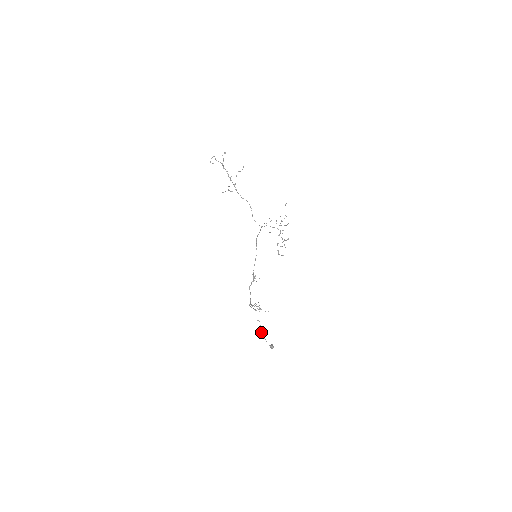
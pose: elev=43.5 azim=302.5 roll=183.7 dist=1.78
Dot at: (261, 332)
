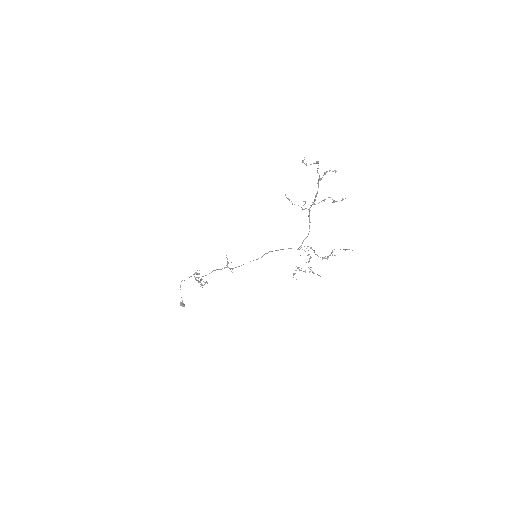
Dot at: occluded
